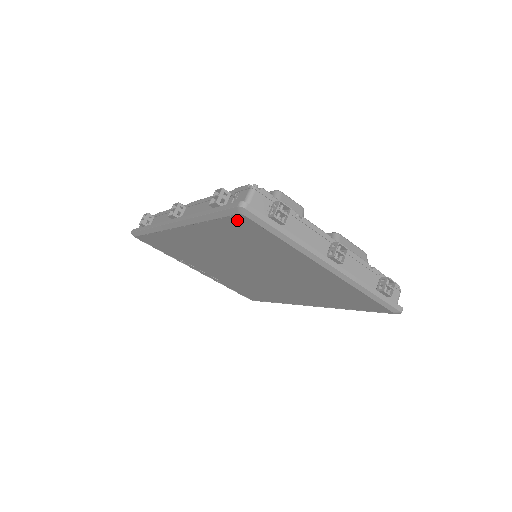
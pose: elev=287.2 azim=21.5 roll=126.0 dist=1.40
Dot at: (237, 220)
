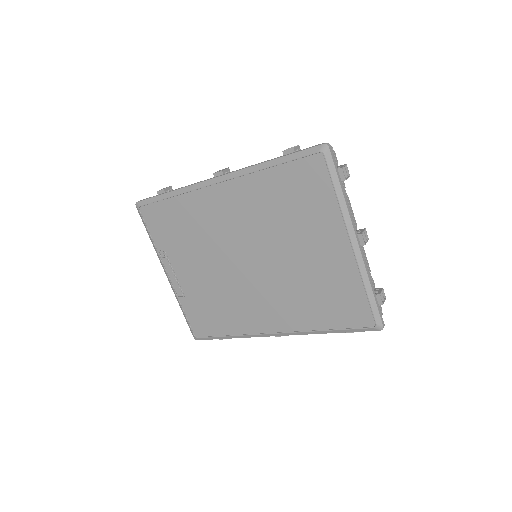
Dot at: (309, 162)
